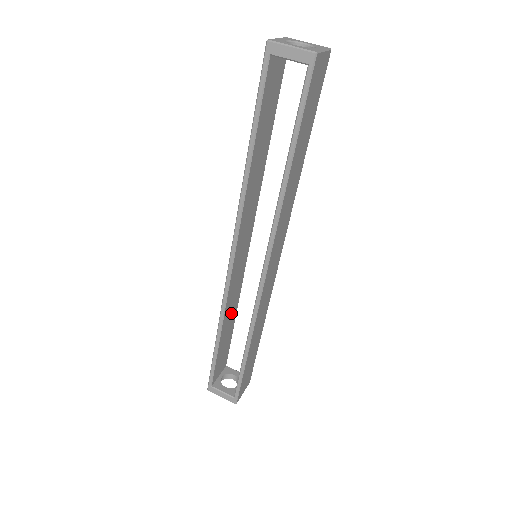
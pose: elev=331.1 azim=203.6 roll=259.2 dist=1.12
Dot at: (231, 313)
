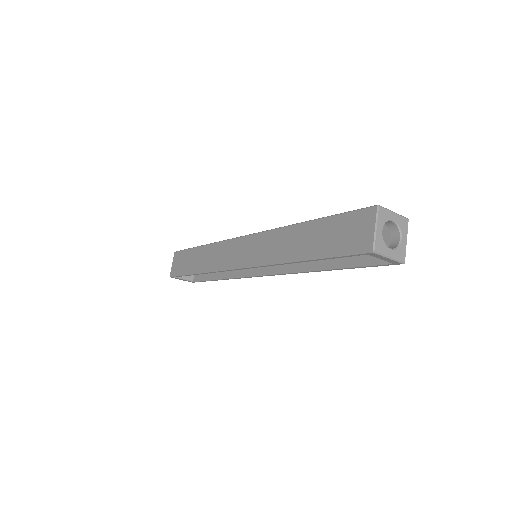
Dot at: occluded
